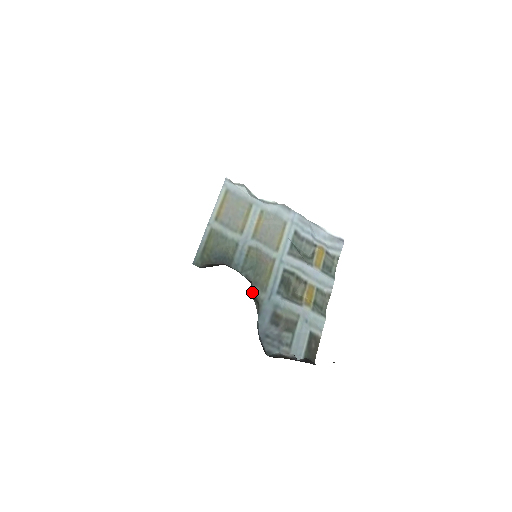
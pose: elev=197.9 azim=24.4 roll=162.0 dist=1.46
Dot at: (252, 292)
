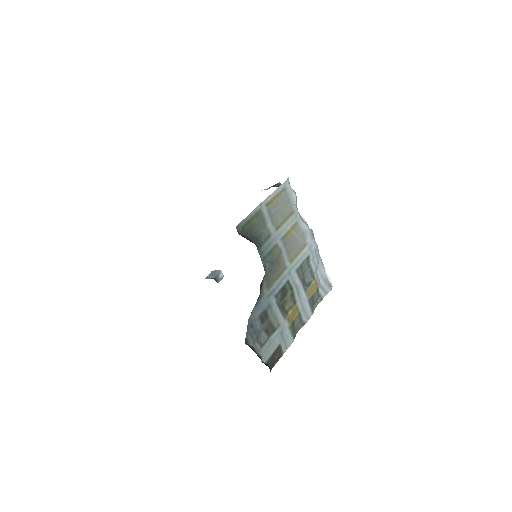
Dot at: (261, 282)
